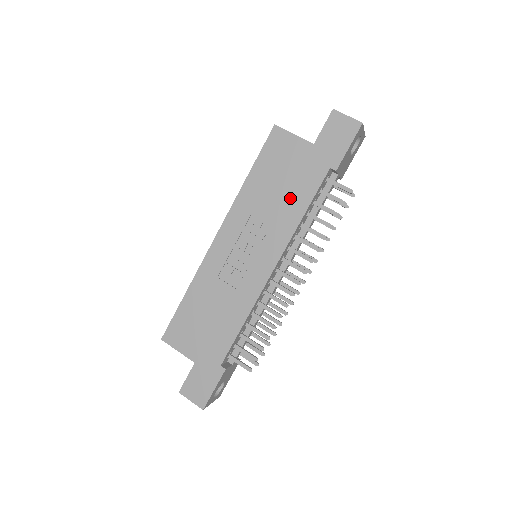
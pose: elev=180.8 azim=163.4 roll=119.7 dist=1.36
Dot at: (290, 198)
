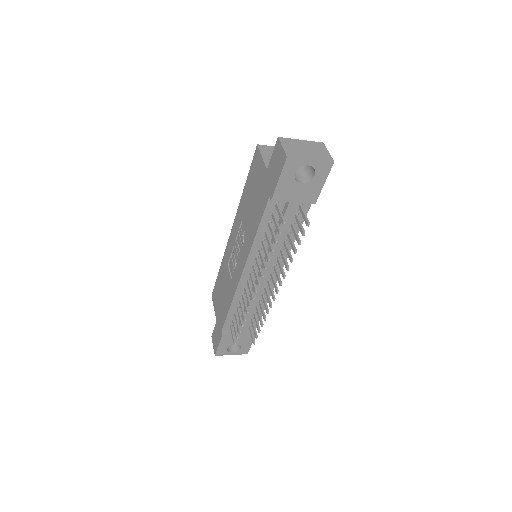
Dot at: (253, 216)
